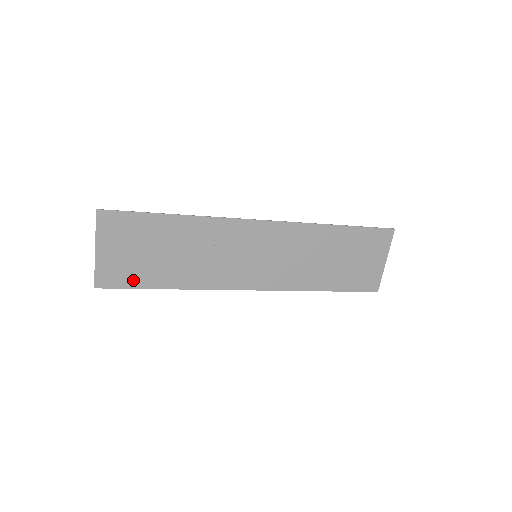
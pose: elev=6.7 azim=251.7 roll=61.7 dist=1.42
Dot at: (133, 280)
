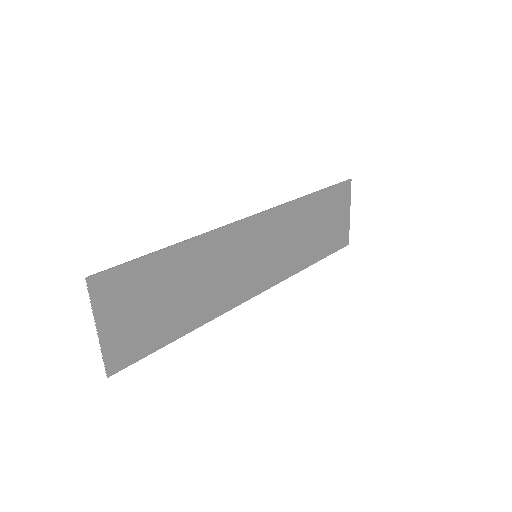
Dot at: (148, 344)
